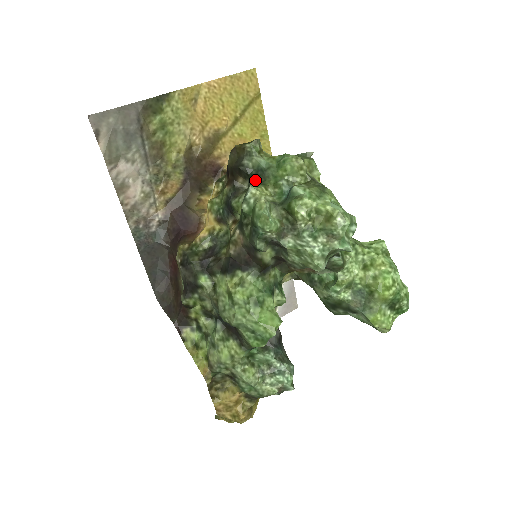
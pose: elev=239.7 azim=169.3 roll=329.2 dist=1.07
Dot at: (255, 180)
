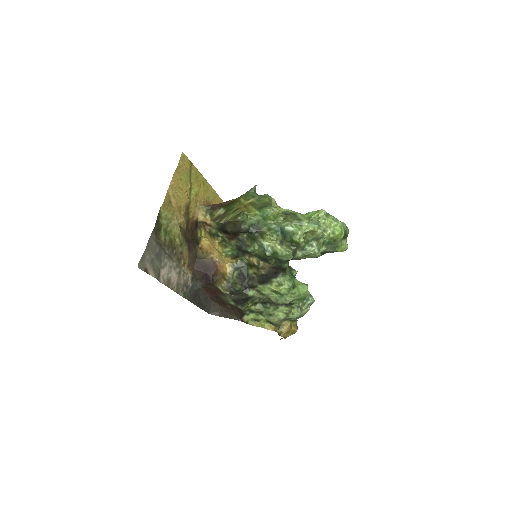
Dot at: (256, 233)
